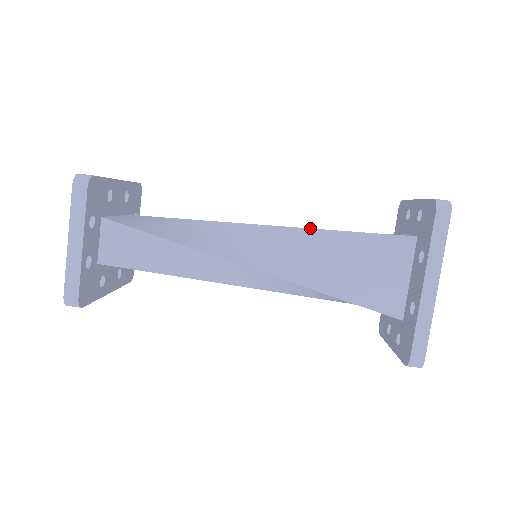
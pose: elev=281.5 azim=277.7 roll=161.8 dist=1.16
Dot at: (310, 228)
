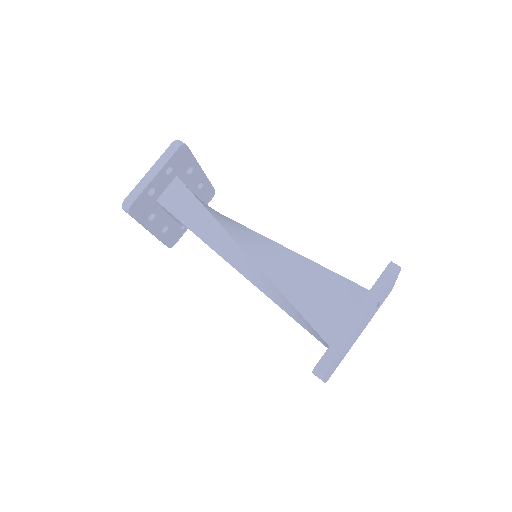
Dot at: occluded
